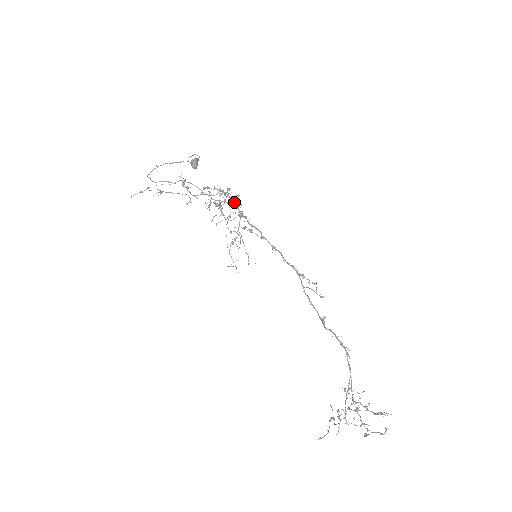
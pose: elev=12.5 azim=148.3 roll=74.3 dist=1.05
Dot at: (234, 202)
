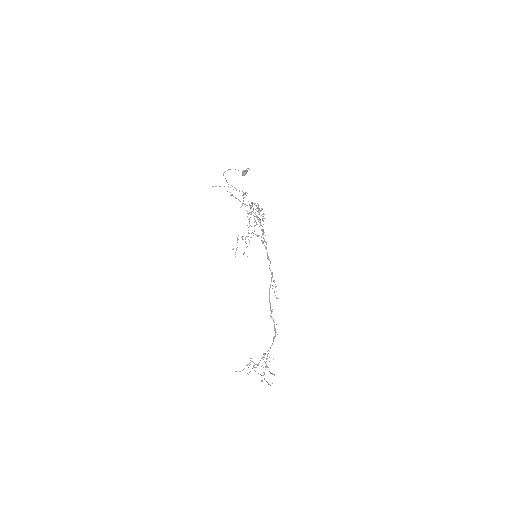
Dot at: (263, 220)
